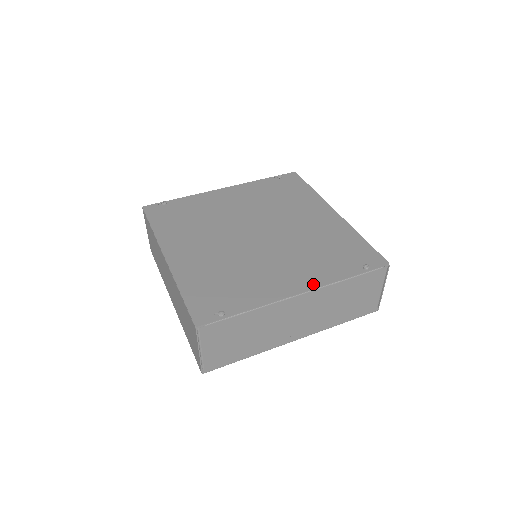
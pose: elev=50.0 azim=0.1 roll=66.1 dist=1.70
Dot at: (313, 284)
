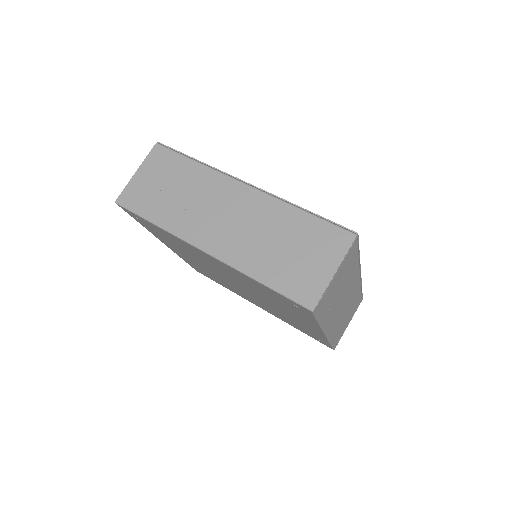
Dot at: occluded
